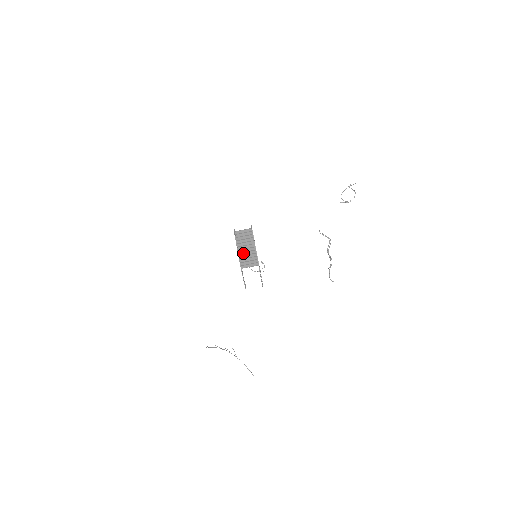
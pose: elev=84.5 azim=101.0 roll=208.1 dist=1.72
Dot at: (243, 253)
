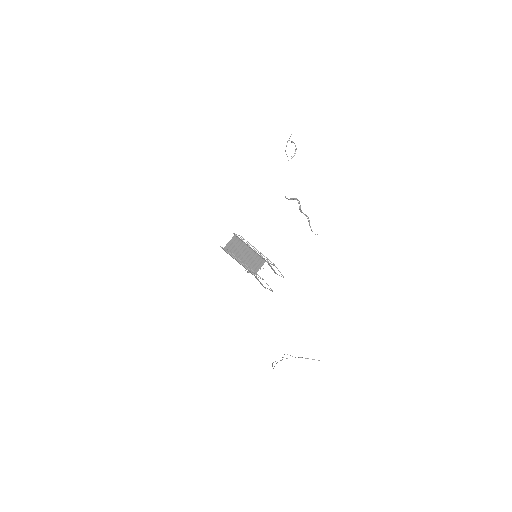
Dot at: (245, 261)
